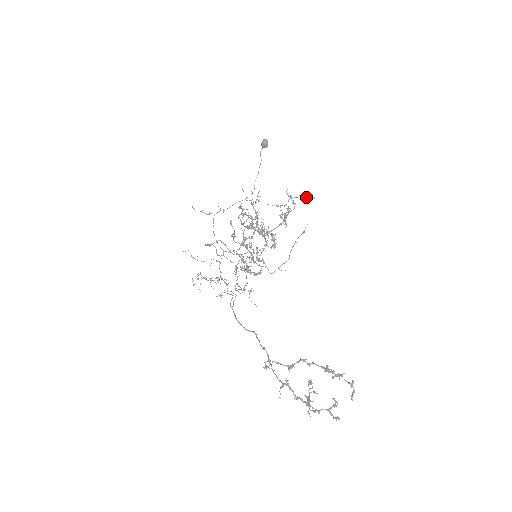
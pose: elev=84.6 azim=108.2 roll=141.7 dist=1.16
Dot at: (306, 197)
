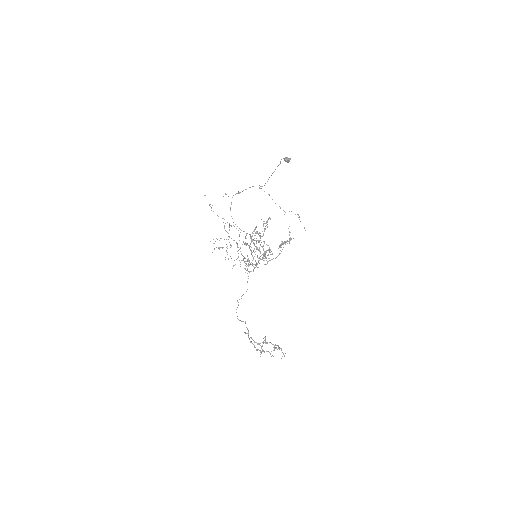
Dot at: occluded
